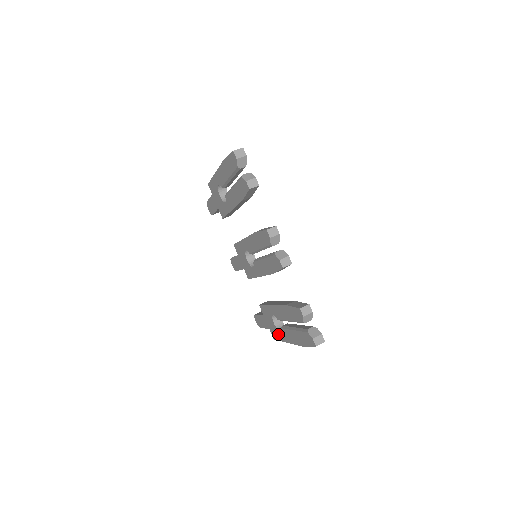
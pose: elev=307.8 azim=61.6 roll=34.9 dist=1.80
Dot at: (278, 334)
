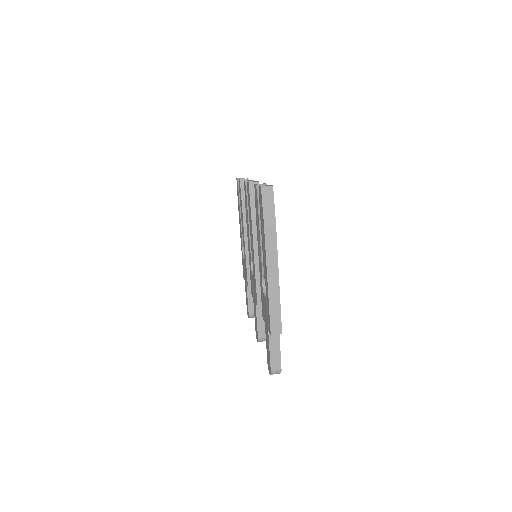
Dot at: (267, 302)
